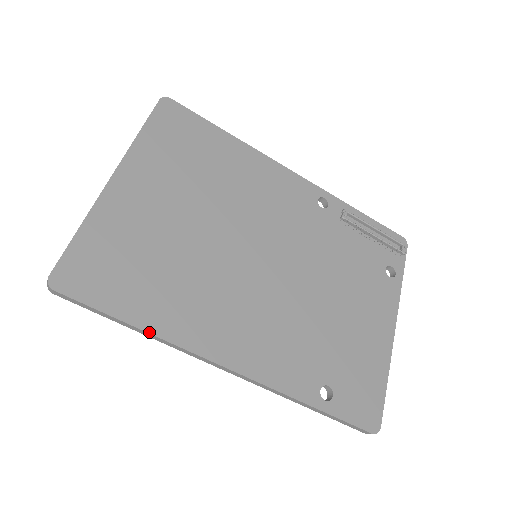
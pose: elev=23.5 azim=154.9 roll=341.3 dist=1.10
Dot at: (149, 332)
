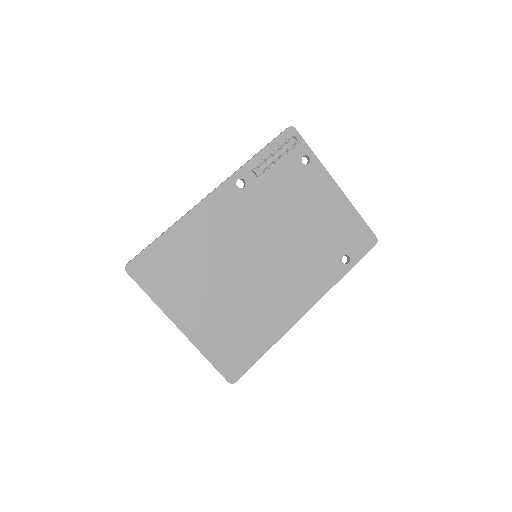
Dot at: occluded
